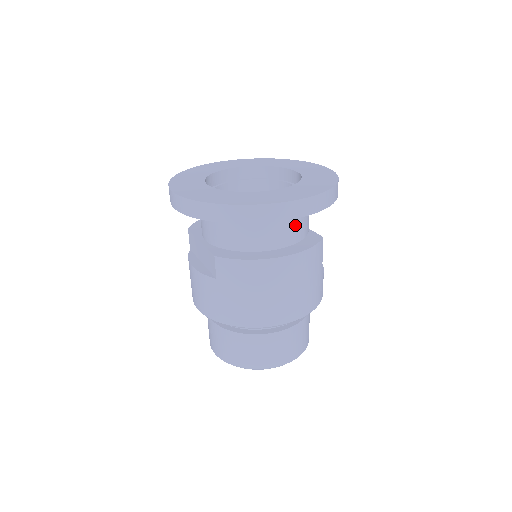
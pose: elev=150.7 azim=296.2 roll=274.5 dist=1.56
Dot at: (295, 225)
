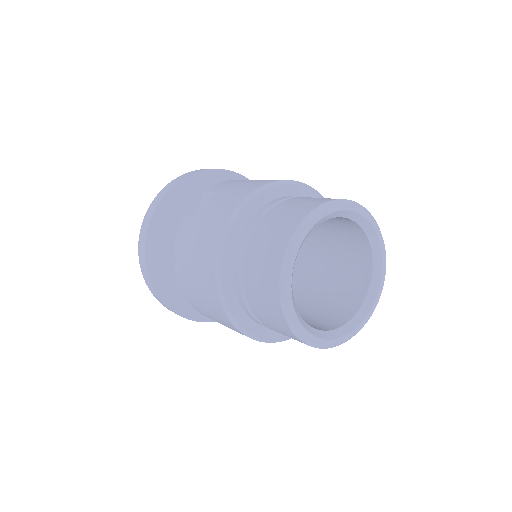
Dot at: occluded
